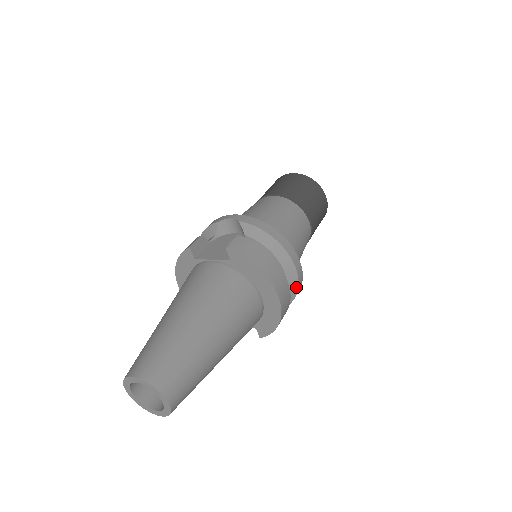
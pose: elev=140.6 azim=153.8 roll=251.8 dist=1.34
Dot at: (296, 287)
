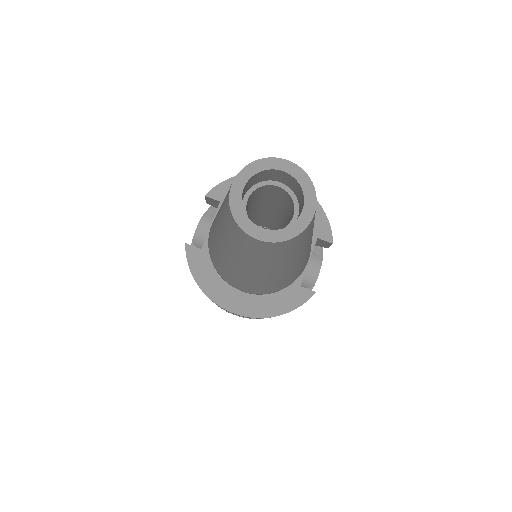
Dot at: occluded
